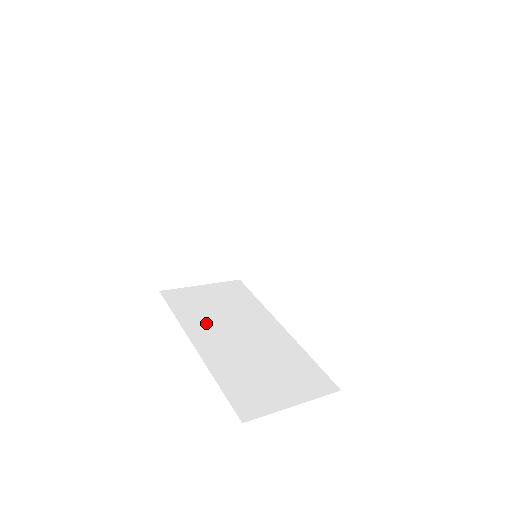
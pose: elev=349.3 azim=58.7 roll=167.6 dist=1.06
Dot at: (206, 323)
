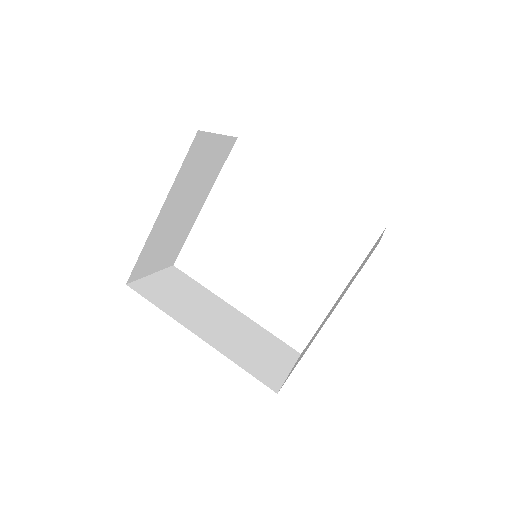
Dot at: (188, 313)
